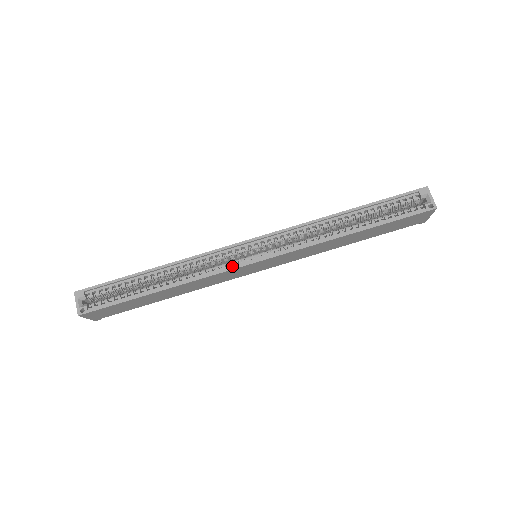
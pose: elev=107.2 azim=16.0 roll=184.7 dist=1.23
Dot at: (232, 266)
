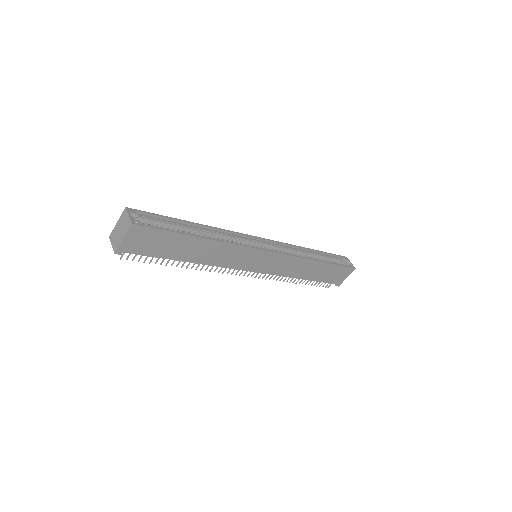
Dot at: (252, 247)
